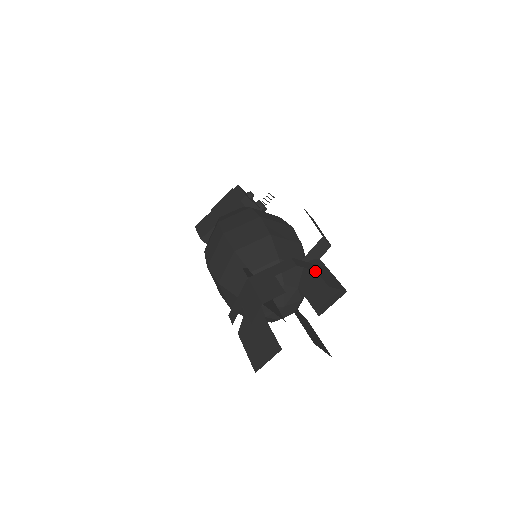
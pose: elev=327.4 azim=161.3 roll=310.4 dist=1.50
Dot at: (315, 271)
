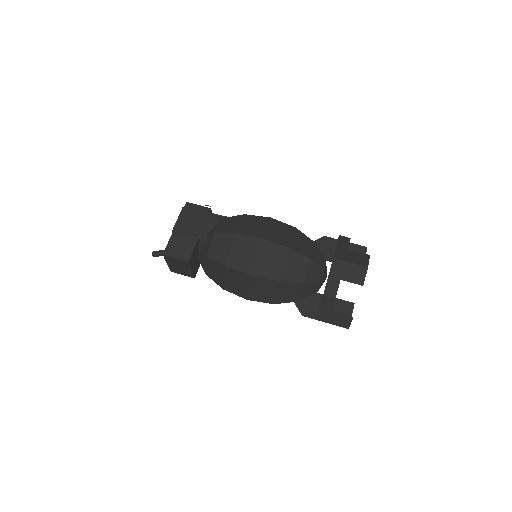
Dot at: (329, 245)
